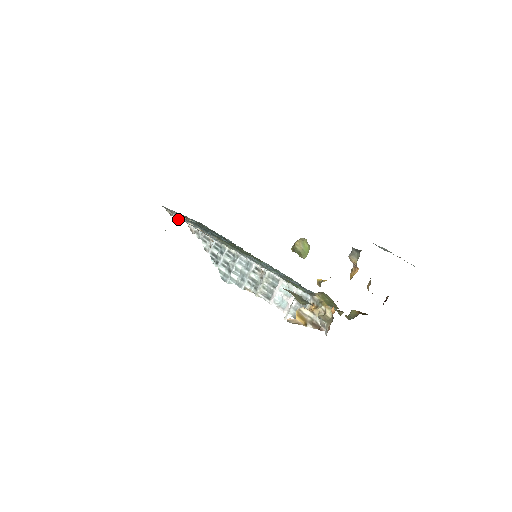
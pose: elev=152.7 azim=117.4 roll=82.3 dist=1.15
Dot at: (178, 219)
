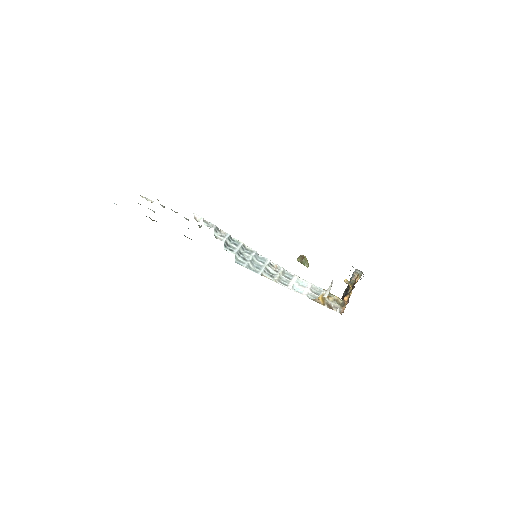
Dot at: occluded
